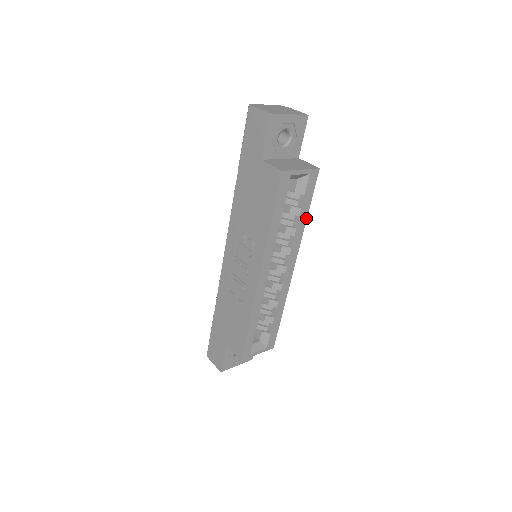
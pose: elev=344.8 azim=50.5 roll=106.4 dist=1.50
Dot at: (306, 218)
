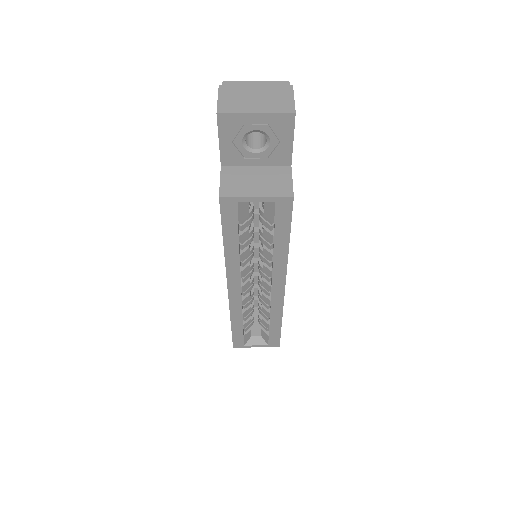
Dot at: (288, 246)
